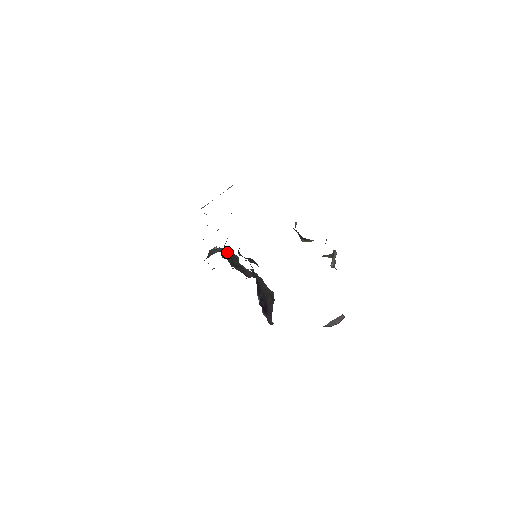
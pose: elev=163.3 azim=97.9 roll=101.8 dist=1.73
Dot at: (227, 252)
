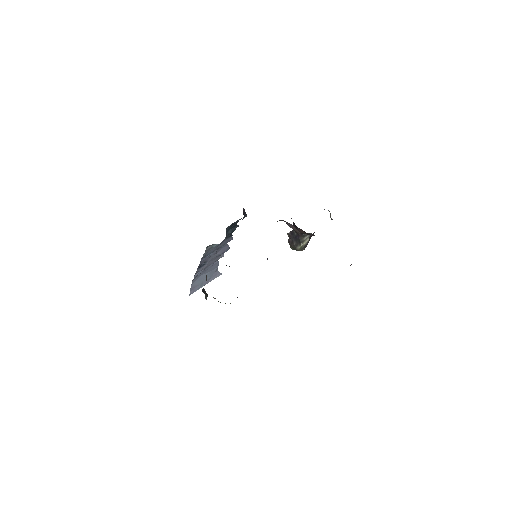
Dot at: occluded
